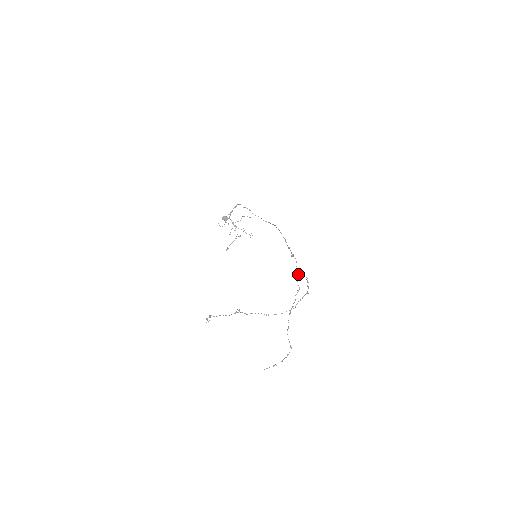
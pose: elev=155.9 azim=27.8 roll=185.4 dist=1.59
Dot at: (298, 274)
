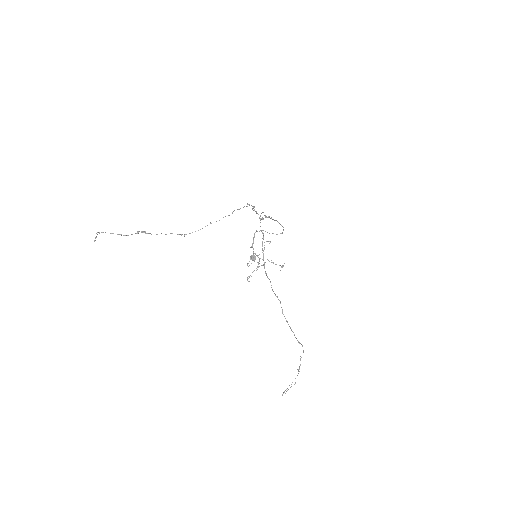
Dot at: (260, 220)
